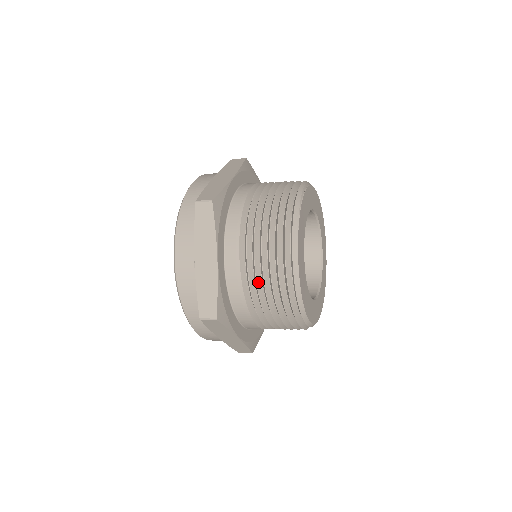
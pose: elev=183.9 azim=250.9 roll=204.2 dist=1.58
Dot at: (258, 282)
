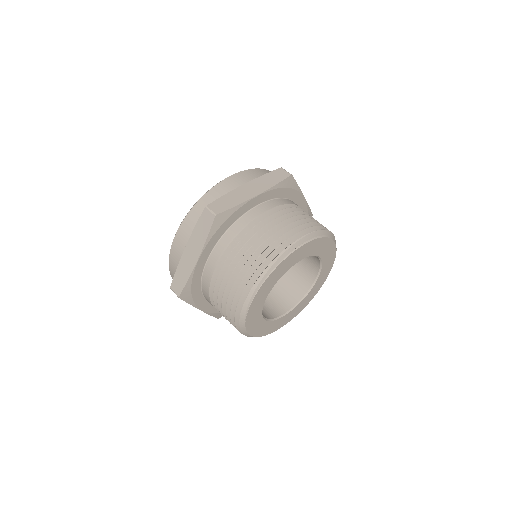
Dot at: occluded
